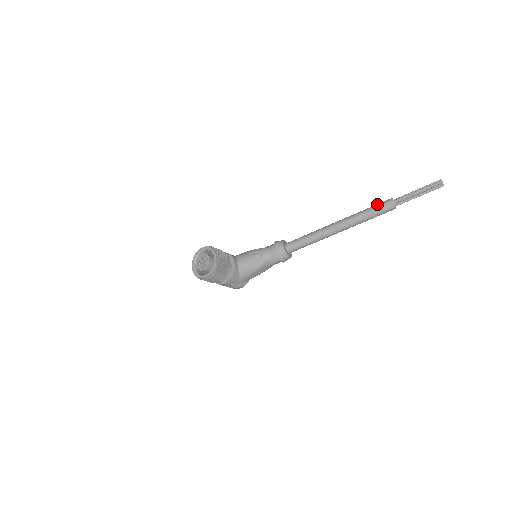
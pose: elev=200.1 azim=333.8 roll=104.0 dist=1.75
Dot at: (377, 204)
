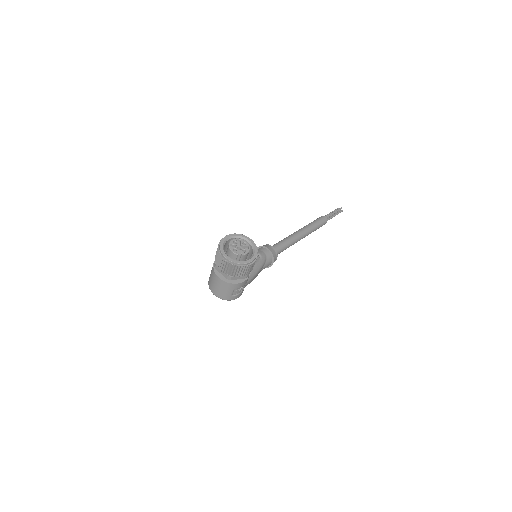
Dot at: (316, 219)
